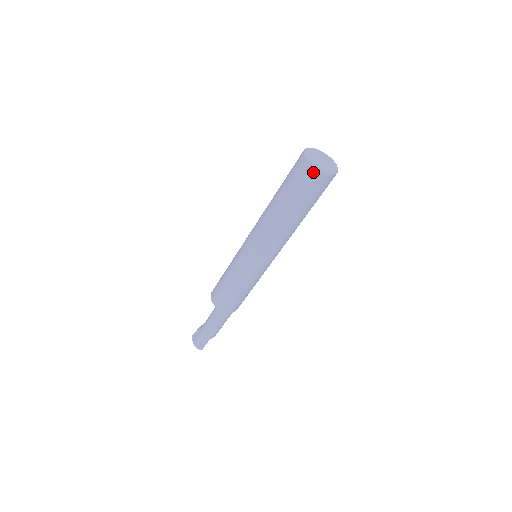
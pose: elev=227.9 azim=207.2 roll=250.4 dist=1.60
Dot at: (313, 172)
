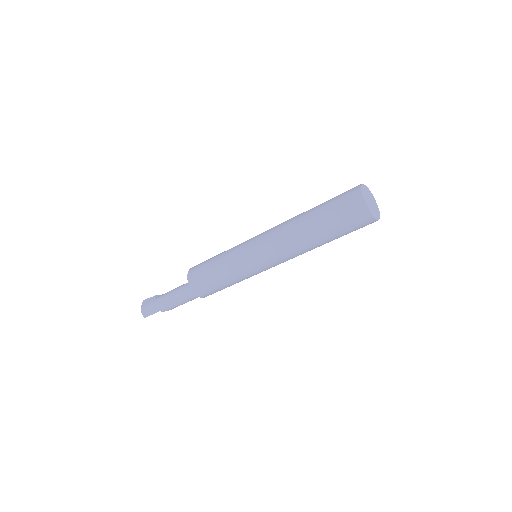
Dot at: (360, 205)
